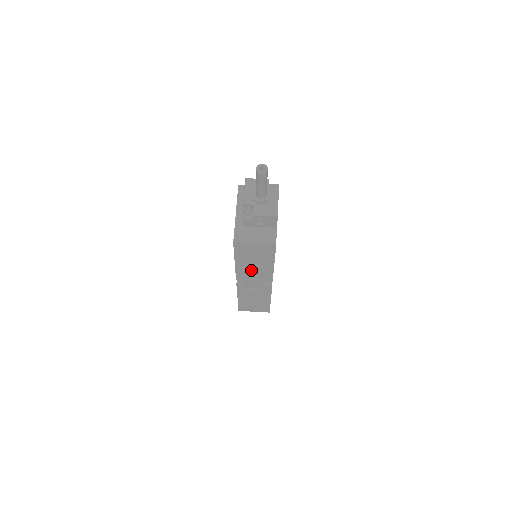
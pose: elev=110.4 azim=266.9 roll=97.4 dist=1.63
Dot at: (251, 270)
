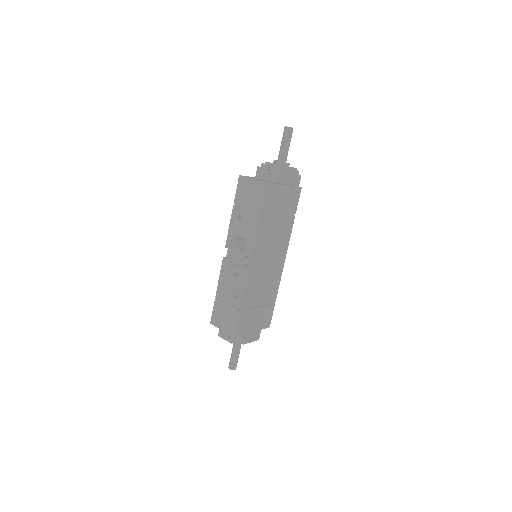
Dot at: (240, 229)
